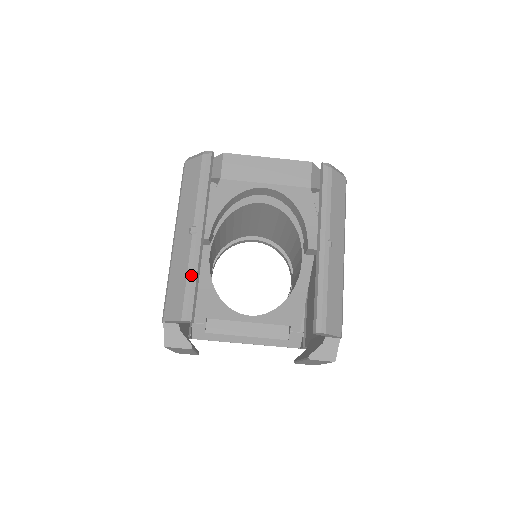
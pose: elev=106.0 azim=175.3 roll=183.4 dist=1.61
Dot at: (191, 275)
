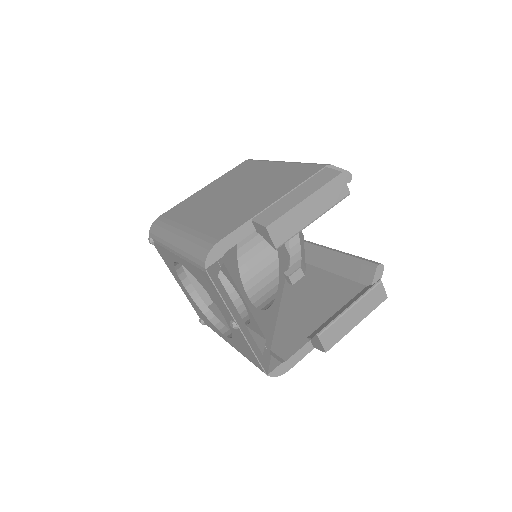
Dot at: occluded
